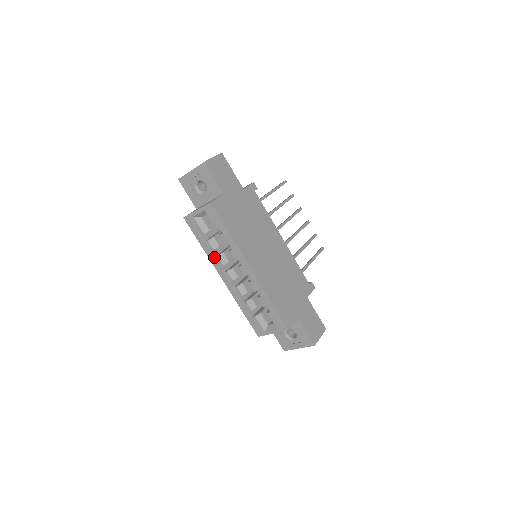
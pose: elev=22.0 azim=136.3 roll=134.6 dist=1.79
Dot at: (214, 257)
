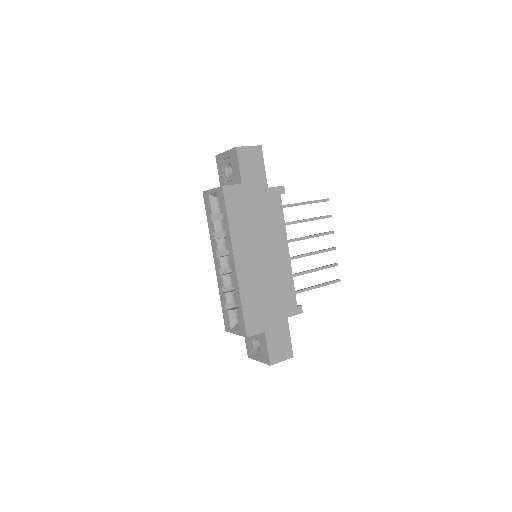
Dot at: (214, 239)
